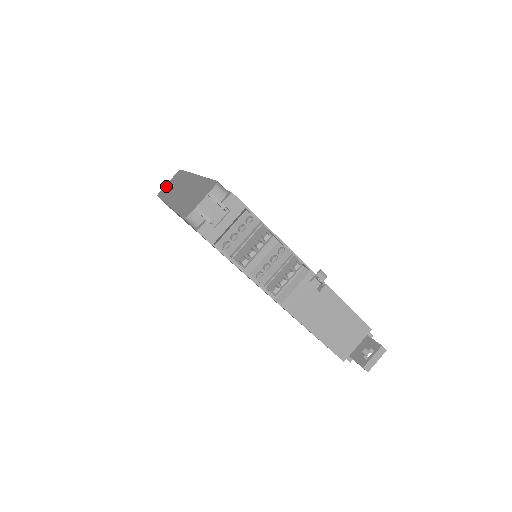
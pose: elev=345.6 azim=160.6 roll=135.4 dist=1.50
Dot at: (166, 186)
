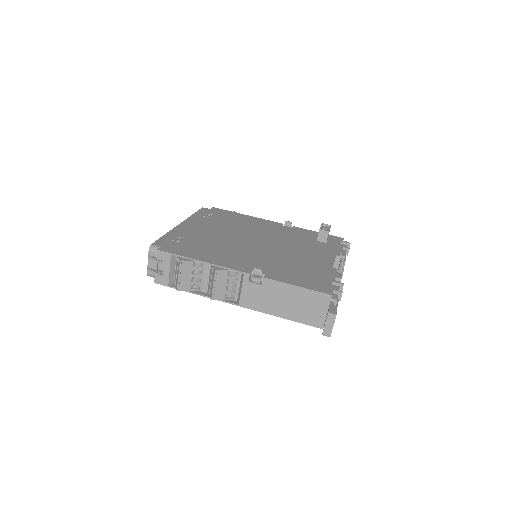
Dot at: occluded
